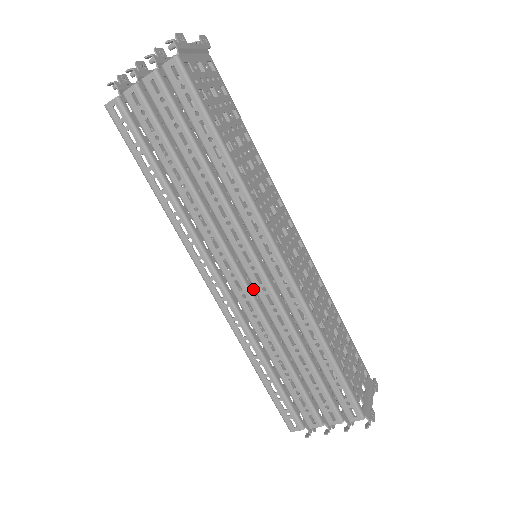
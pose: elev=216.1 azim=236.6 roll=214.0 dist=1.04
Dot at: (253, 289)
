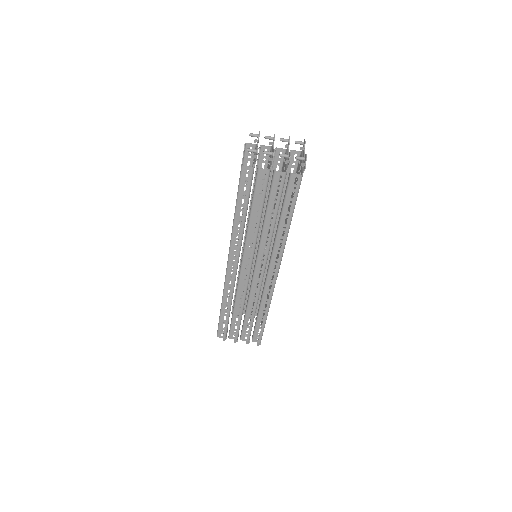
Dot at: occluded
